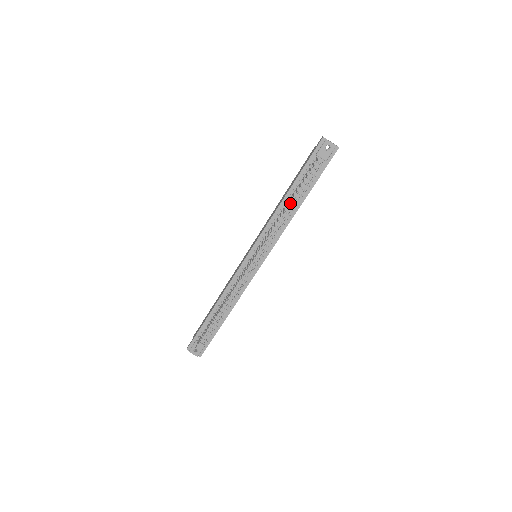
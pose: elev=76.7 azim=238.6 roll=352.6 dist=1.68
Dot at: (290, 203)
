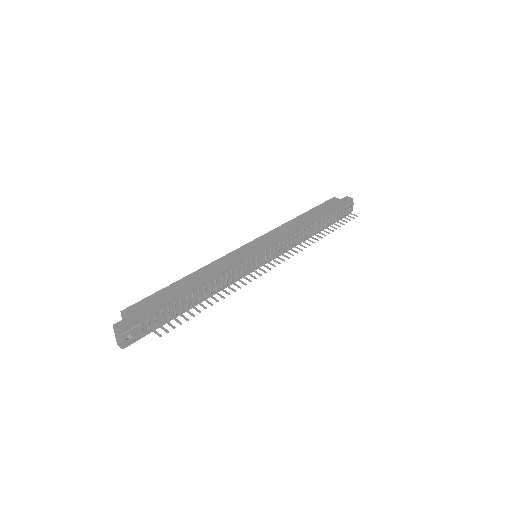
Dot at: (310, 229)
